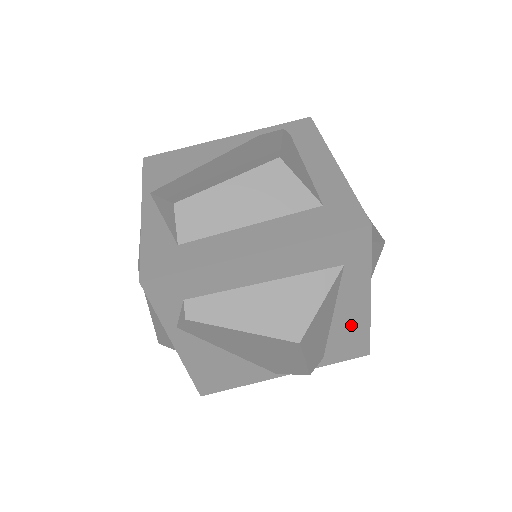
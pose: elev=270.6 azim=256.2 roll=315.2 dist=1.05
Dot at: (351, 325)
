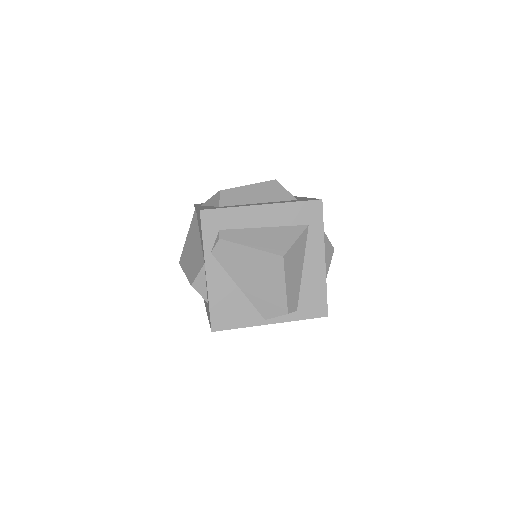
Dot at: (314, 280)
